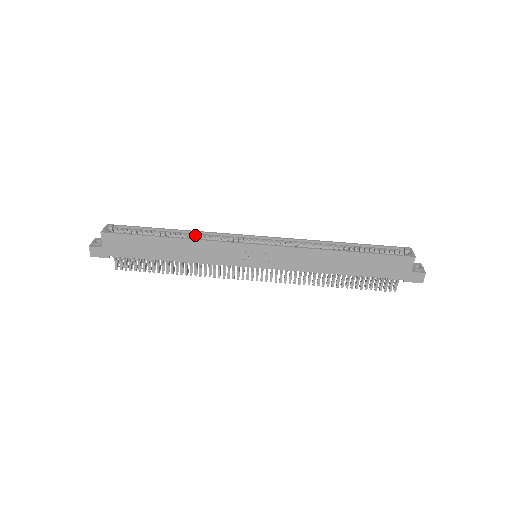
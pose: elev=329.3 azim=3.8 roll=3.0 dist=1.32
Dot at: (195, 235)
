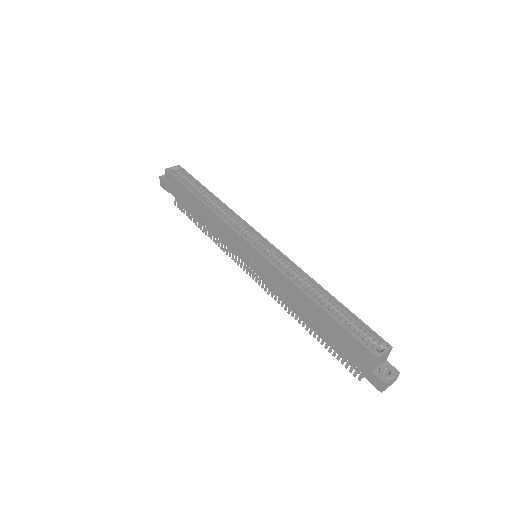
Dot at: (224, 208)
